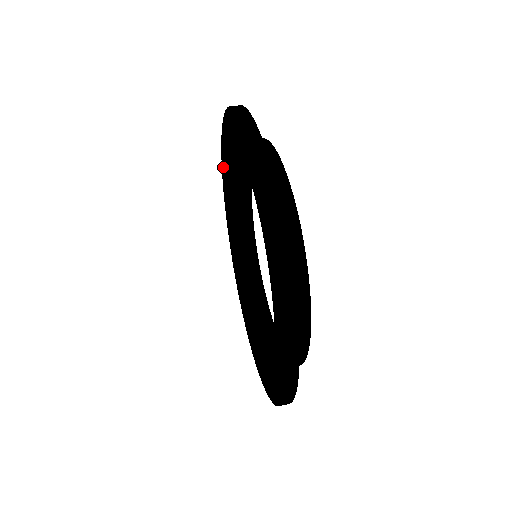
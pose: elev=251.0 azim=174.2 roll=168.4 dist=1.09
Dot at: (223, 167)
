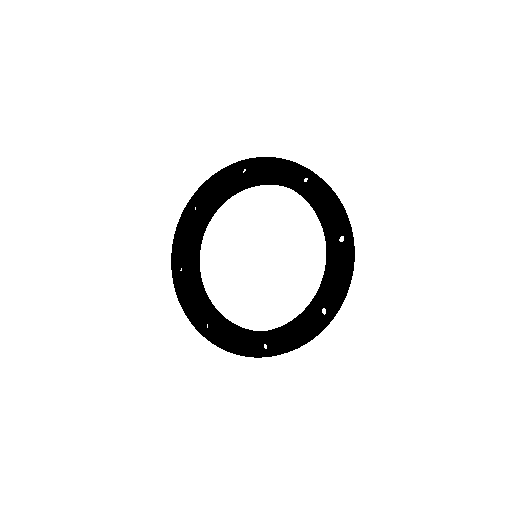
Dot at: (187, 218)
